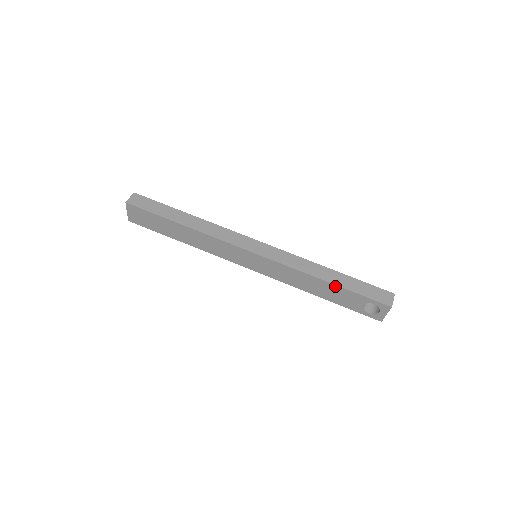
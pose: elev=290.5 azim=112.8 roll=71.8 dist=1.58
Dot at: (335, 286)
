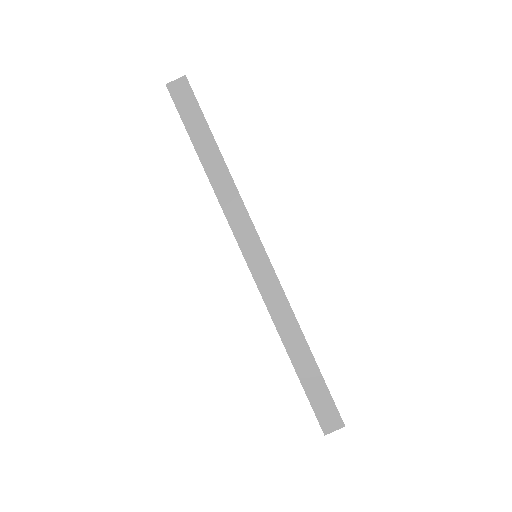
Dot at: (293, 364)
